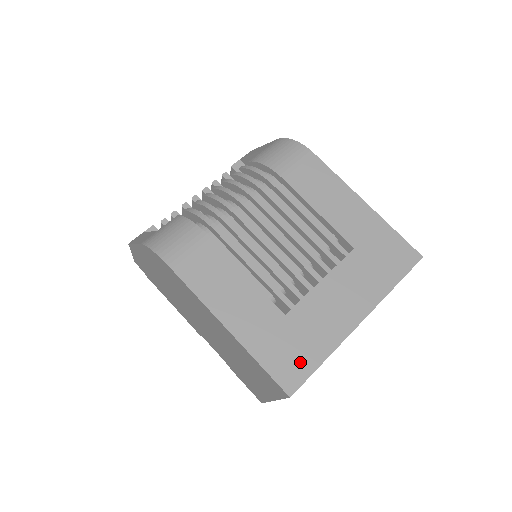
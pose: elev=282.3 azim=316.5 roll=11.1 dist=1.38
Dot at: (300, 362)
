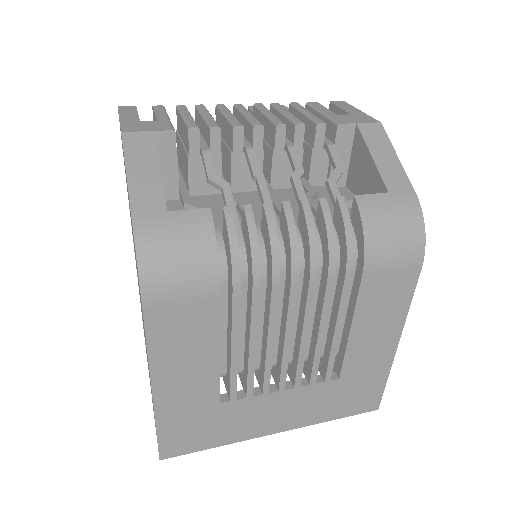
Dot at: (194, 441)
